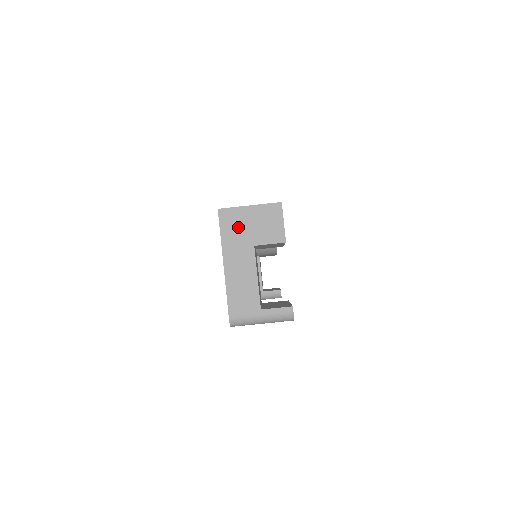
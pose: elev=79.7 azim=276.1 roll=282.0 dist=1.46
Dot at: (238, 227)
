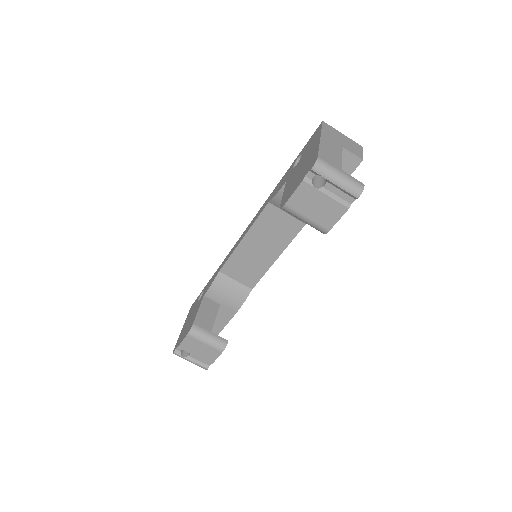
Dot at: (334, 134)
